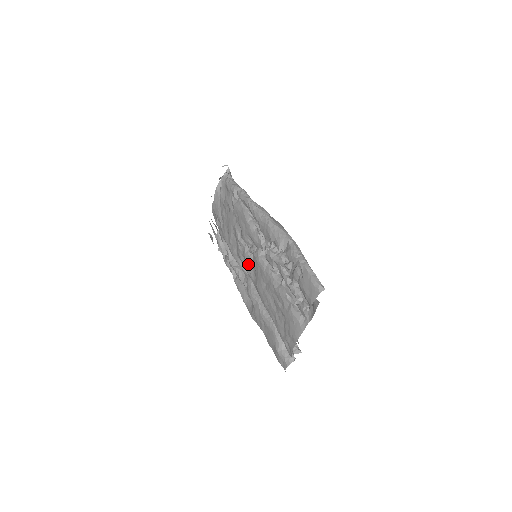
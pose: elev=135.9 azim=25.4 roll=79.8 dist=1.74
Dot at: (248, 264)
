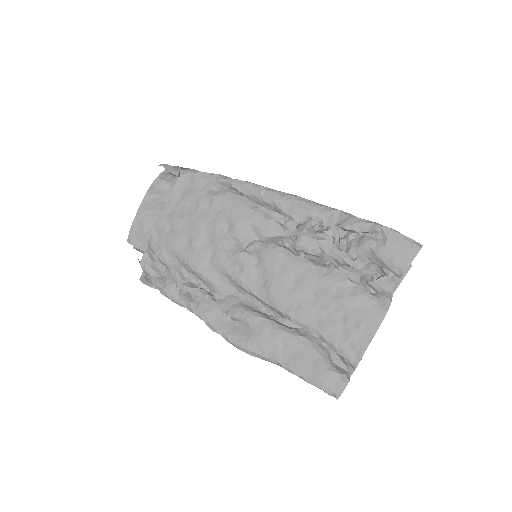
Dot at: (247, 266)
